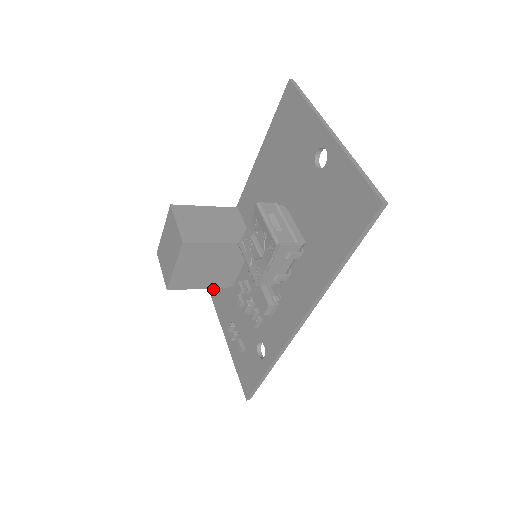
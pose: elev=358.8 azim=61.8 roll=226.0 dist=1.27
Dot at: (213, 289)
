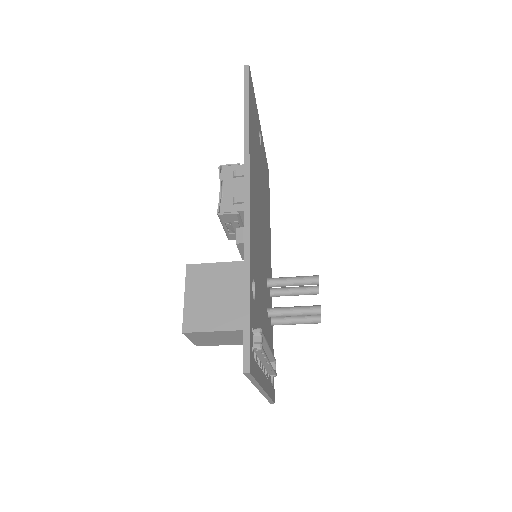
Dot at: occluded
